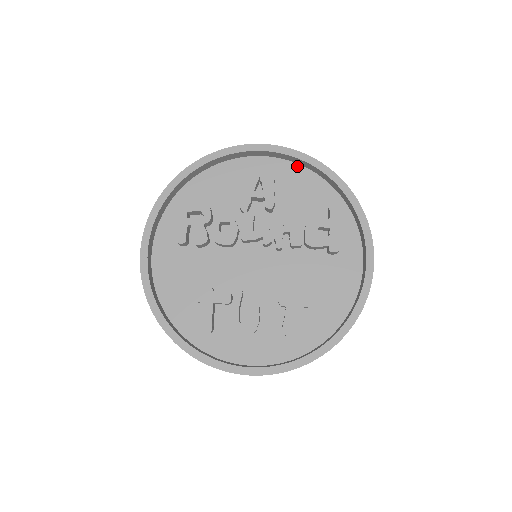
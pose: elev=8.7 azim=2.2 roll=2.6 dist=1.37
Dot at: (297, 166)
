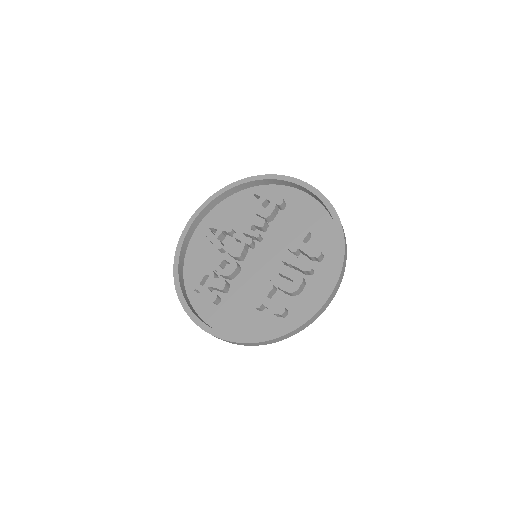
Dot at: (219, 205)
